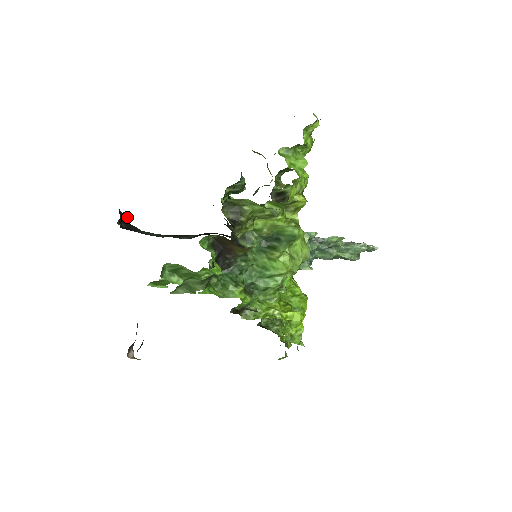
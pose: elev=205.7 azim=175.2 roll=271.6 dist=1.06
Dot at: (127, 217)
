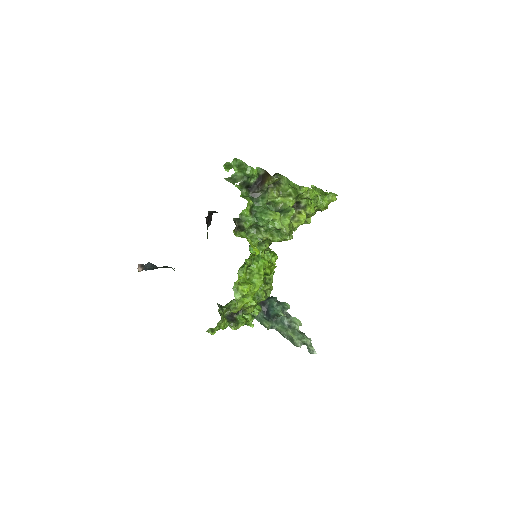
Dot at: occluded
